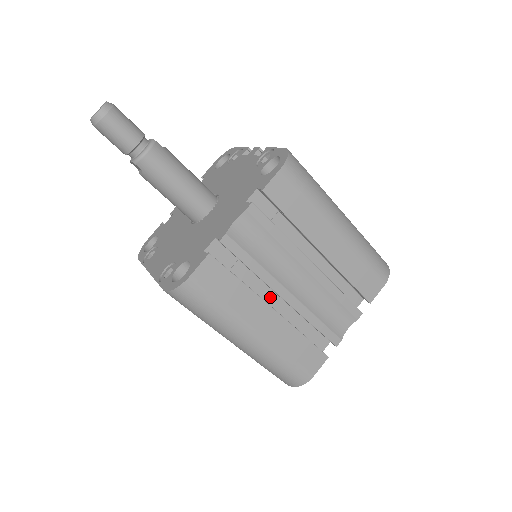
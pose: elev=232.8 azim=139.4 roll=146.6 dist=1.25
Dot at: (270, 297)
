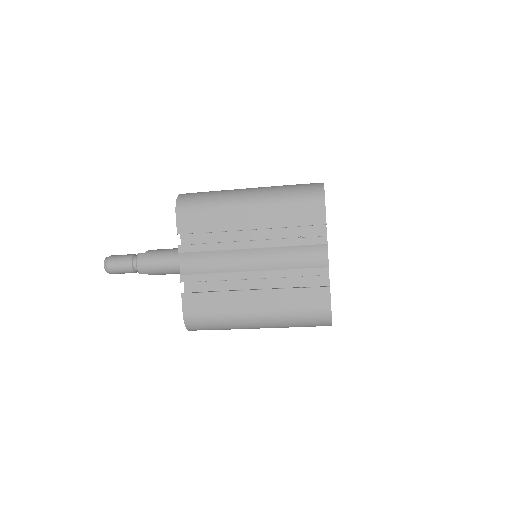
Dot at: (250, 283)
